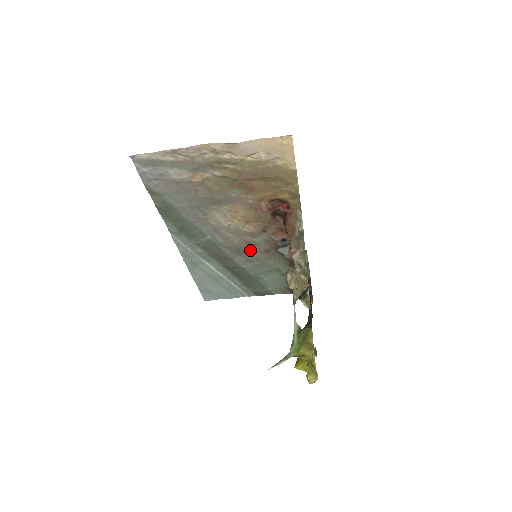
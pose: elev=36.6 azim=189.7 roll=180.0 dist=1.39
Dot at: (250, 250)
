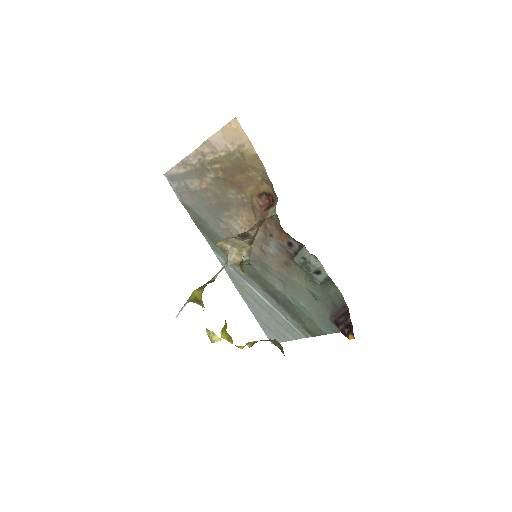
Dot at: (272, 263)
